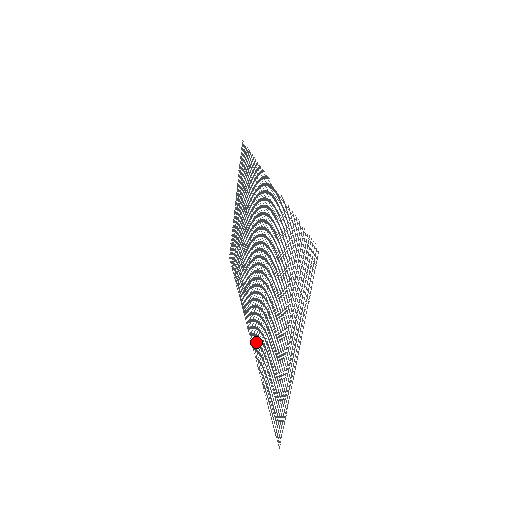
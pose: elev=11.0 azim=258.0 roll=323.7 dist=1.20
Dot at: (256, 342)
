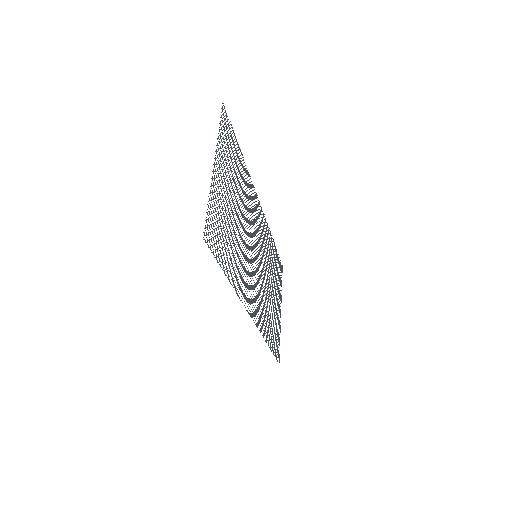
Dot at: occluded
